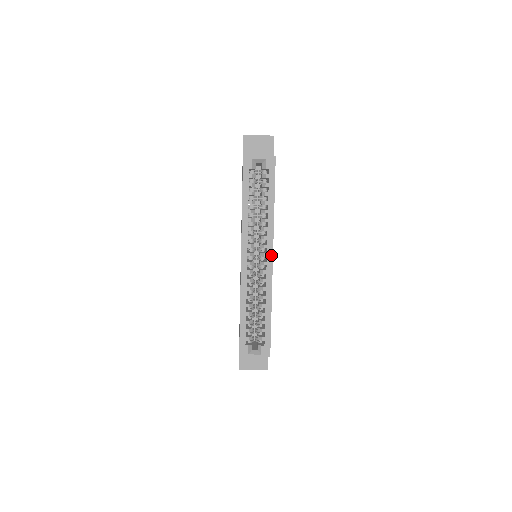
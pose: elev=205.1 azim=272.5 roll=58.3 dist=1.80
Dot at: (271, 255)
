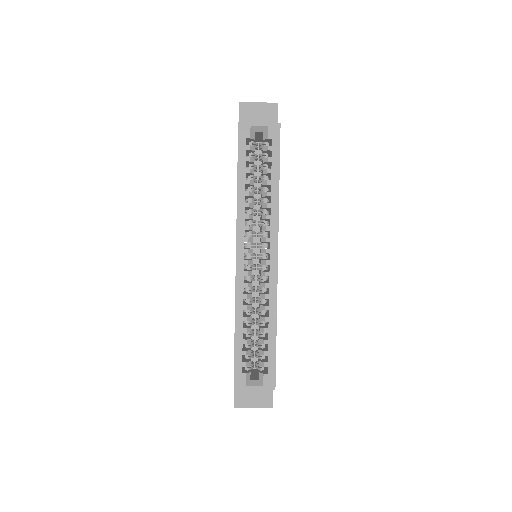
Dot at: (275, 251)
